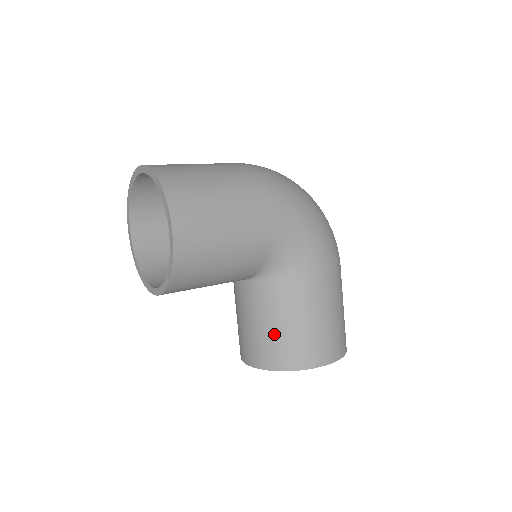
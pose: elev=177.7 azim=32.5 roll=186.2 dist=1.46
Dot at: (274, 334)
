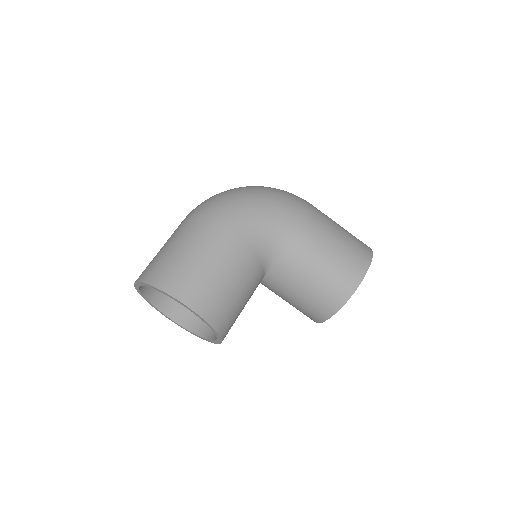
Dot at: (313, 292)
